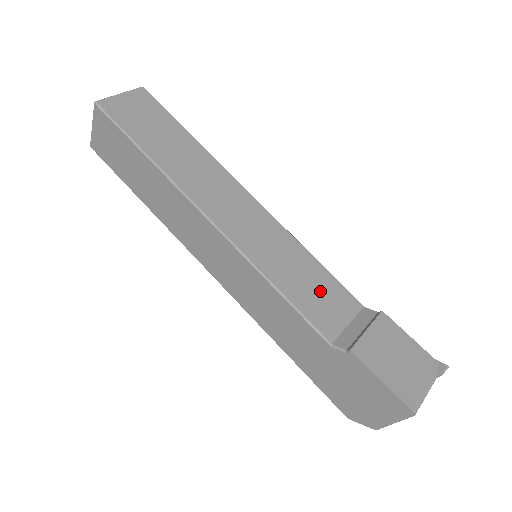
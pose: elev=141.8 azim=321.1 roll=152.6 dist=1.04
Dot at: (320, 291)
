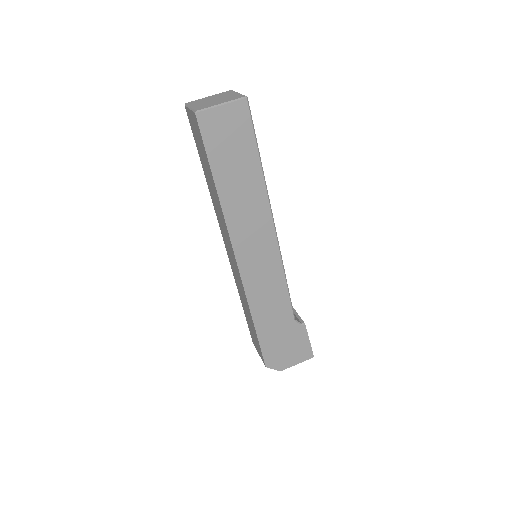
Dot at: occluded
